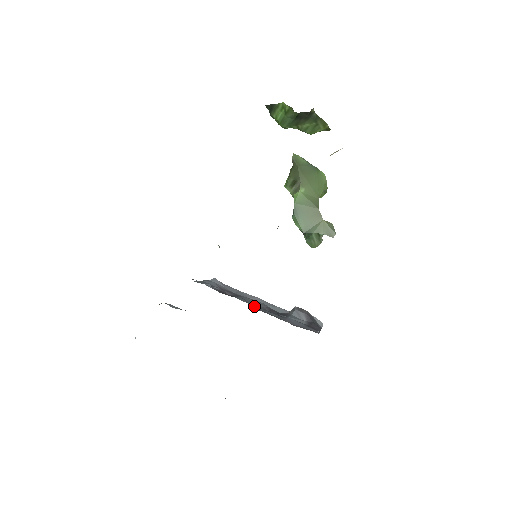
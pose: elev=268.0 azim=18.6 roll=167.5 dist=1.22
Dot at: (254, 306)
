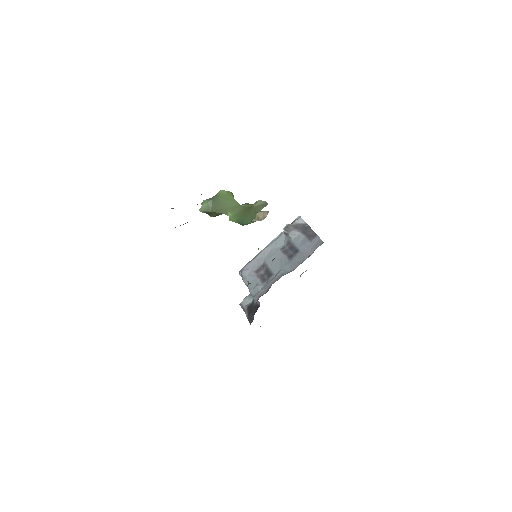
Dot at: (286, 267)
